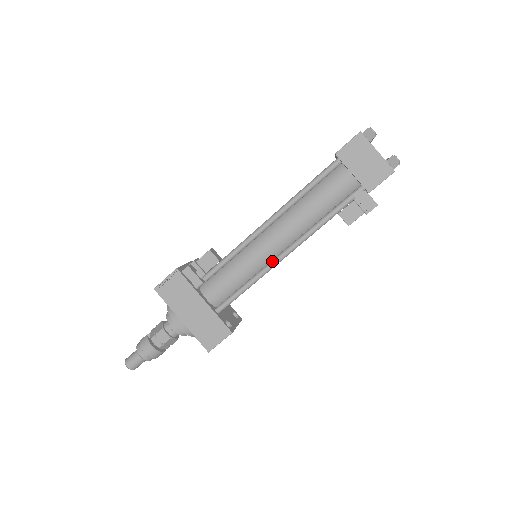
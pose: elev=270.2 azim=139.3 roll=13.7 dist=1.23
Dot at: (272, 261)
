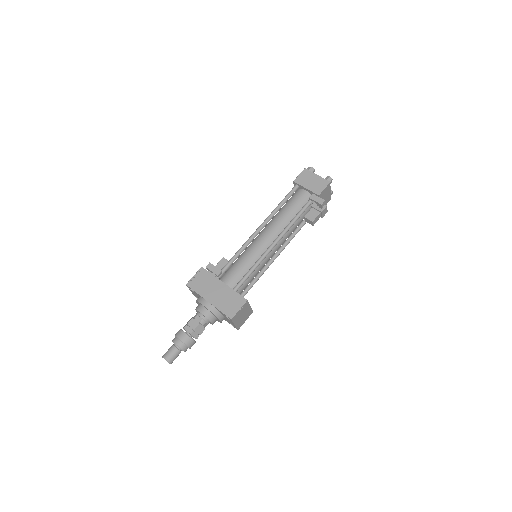
Dot at: (267, 248)
